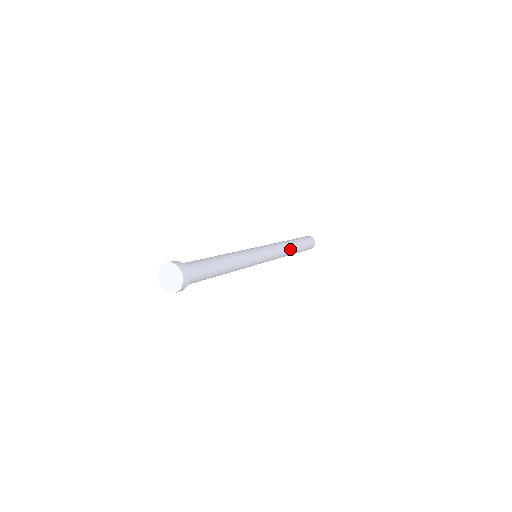
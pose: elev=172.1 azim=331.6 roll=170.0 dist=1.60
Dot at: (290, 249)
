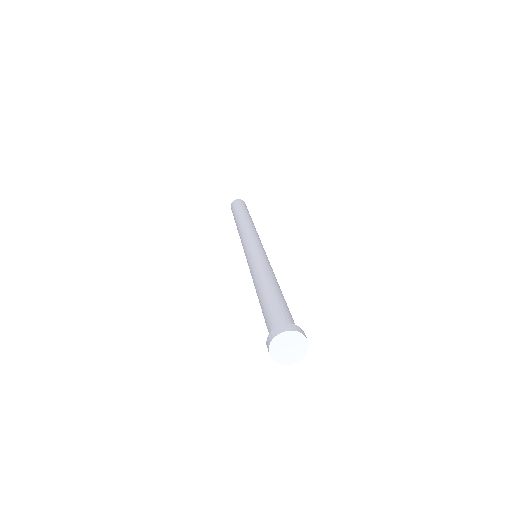
Dot at: occluded
